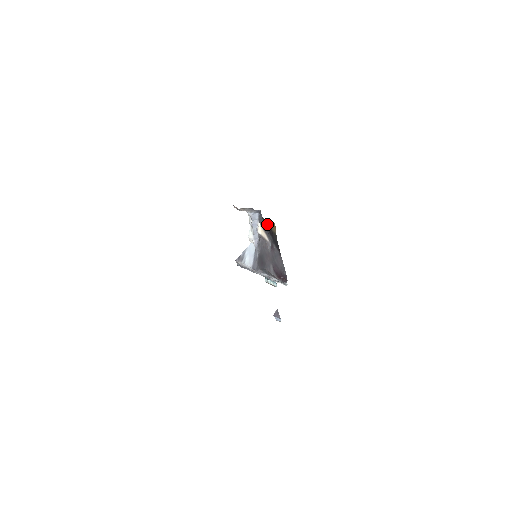
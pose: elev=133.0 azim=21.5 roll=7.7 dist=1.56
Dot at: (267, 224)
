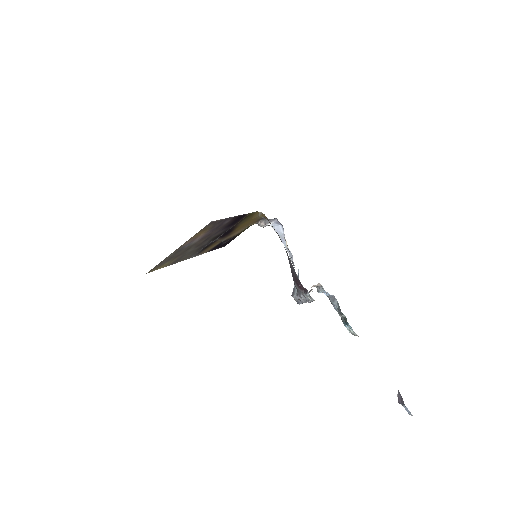
Dot at: occluded
